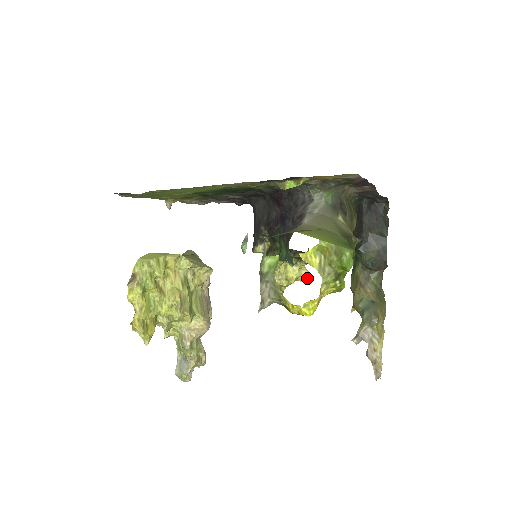
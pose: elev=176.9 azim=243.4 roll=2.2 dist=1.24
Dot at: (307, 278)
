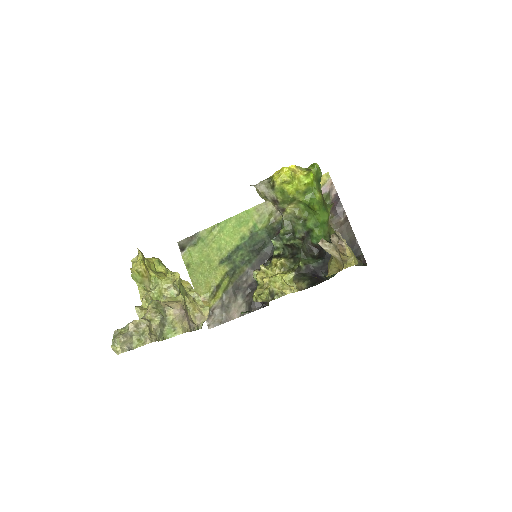
Dot at: (292, 289)
